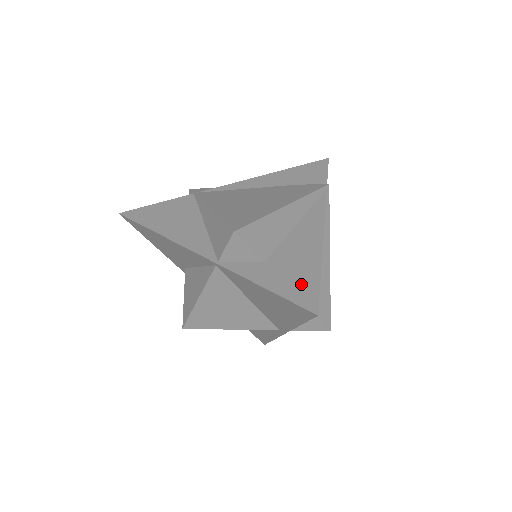
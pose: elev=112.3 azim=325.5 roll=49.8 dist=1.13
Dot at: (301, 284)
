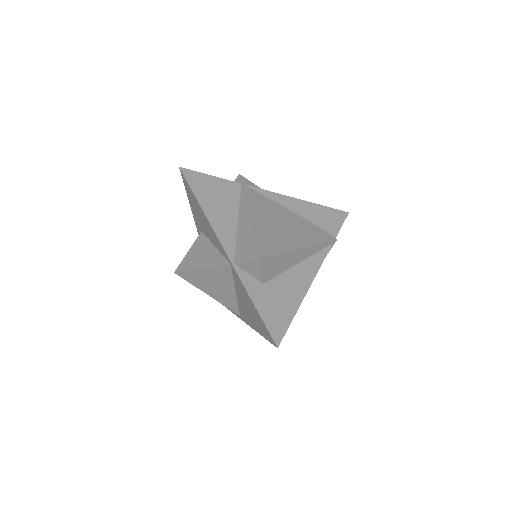
Dot at: (279, 317)
